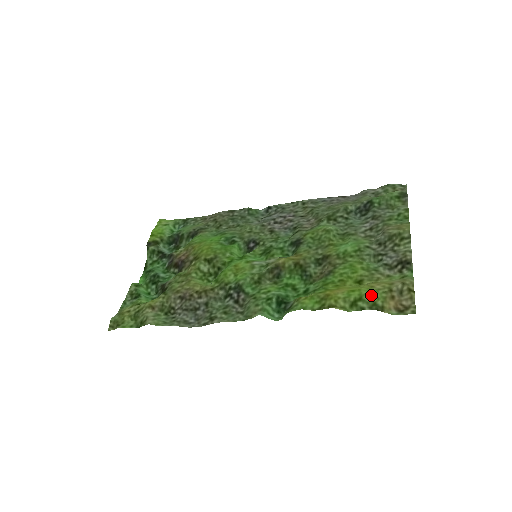
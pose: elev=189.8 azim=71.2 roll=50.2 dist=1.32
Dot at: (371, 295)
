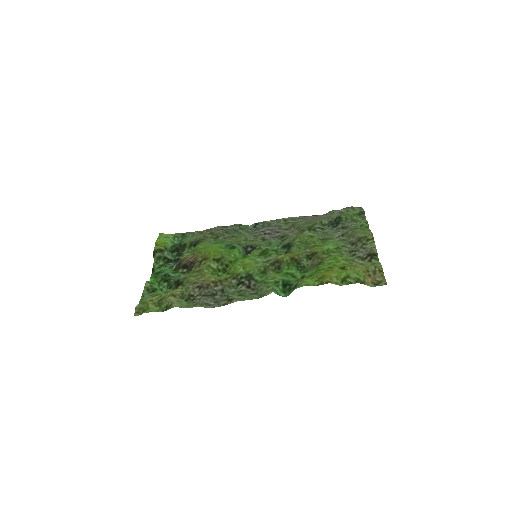
Dot at: (355, 274)
